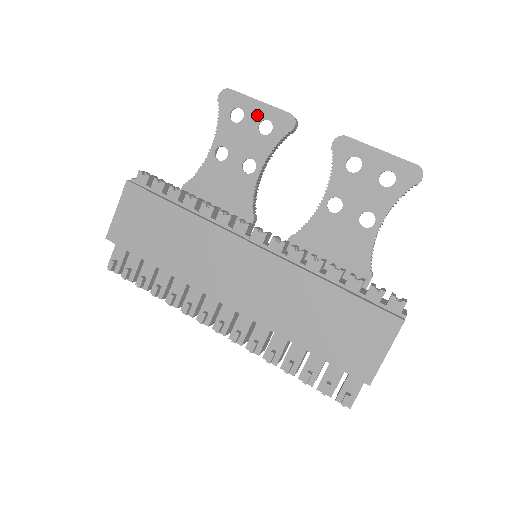
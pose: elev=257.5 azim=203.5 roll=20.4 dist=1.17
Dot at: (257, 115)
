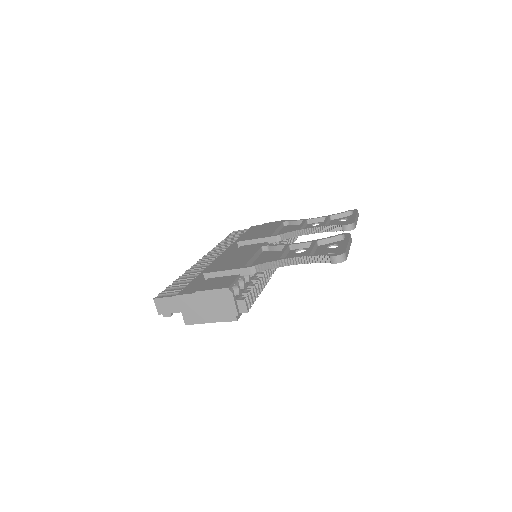
Dot at: (338, 250)
